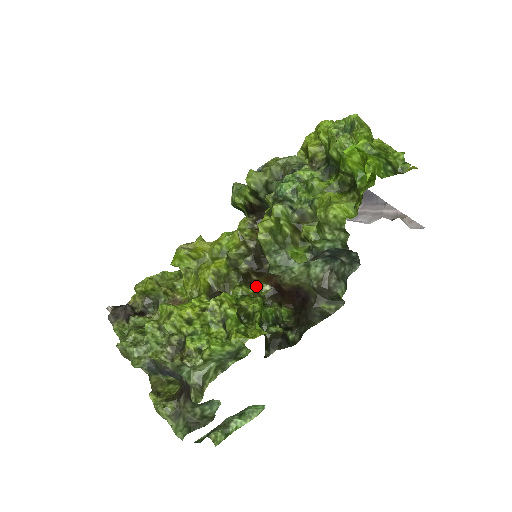
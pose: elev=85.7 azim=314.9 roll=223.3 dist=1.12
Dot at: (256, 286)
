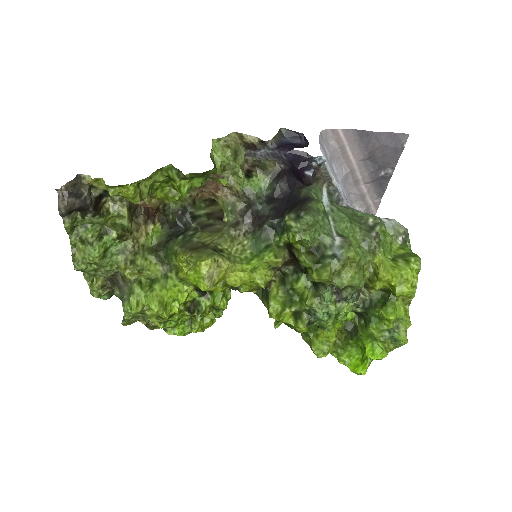
Dot at: occluded
